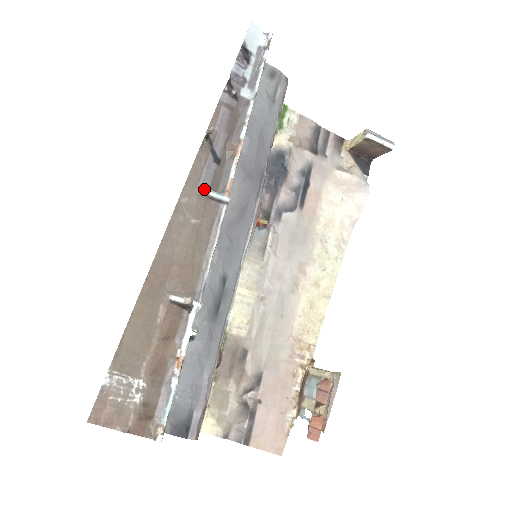
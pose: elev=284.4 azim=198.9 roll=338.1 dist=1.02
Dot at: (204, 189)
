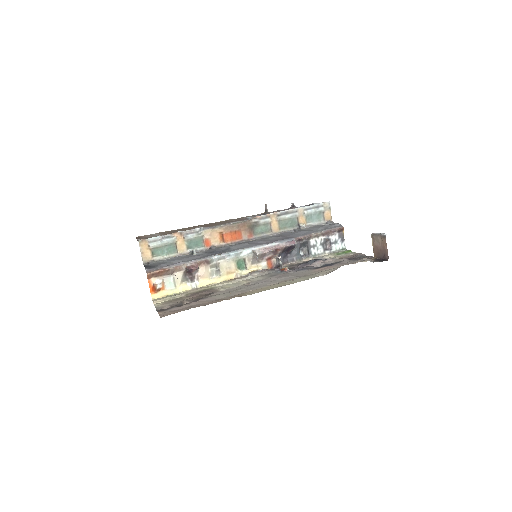
Dot at: occluded
